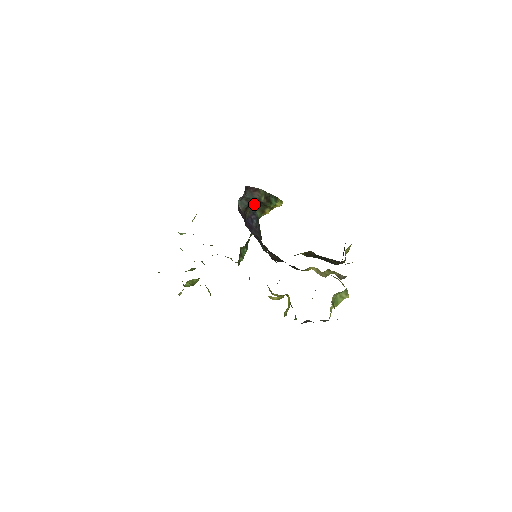
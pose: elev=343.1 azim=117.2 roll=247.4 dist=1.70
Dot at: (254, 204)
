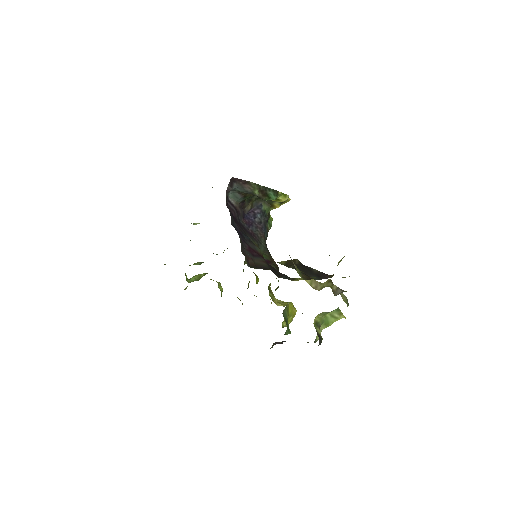
Dot at: (255, 197)
